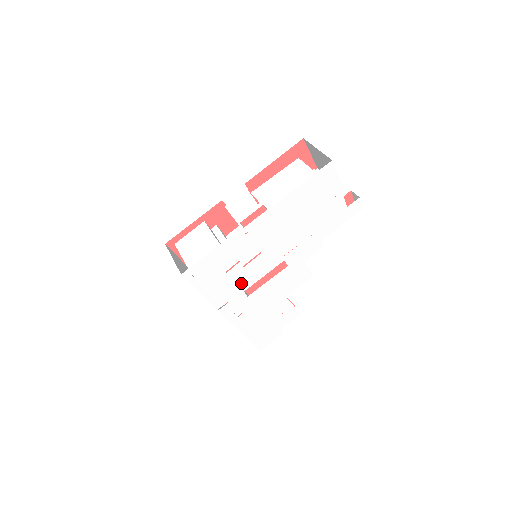
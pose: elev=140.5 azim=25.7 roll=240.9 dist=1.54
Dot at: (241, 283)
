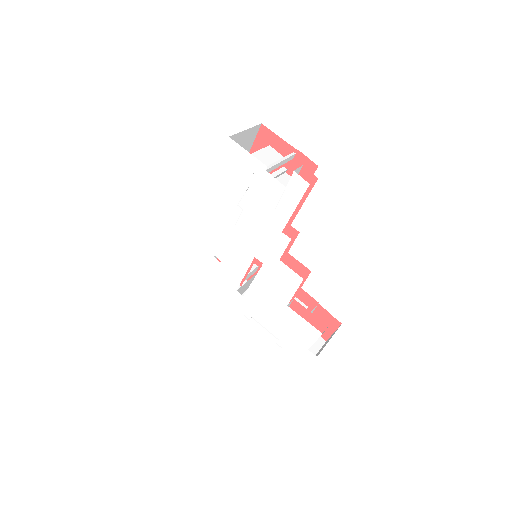
Dot at: (229, 280)
